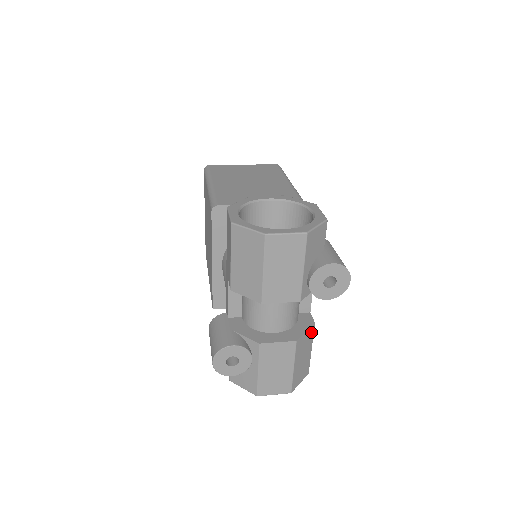
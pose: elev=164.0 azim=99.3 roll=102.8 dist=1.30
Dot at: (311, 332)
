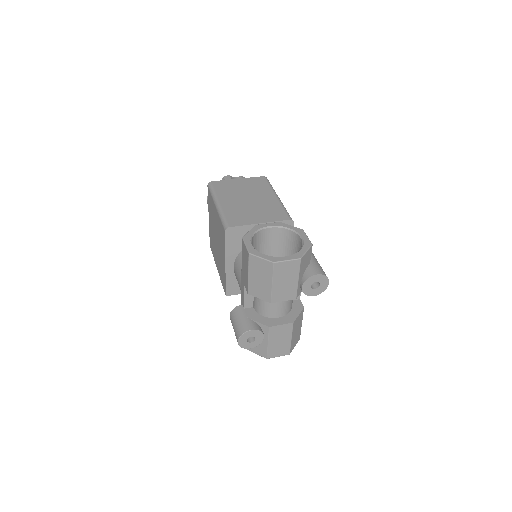
Dot at: (302, 314)
